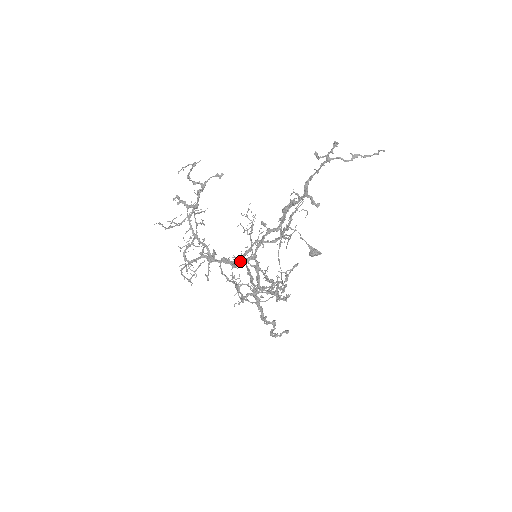
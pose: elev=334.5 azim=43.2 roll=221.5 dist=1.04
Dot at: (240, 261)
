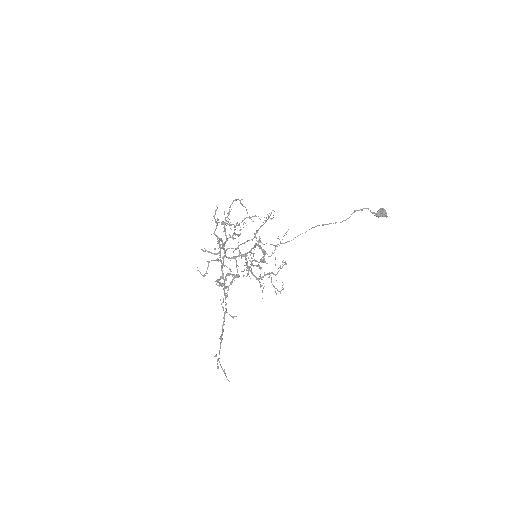
Dot at: (222, 272)
